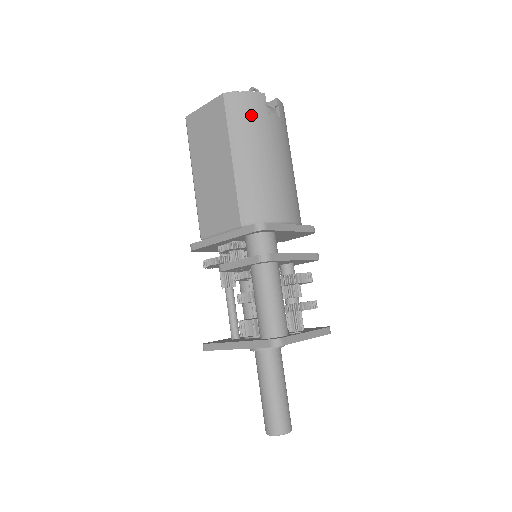
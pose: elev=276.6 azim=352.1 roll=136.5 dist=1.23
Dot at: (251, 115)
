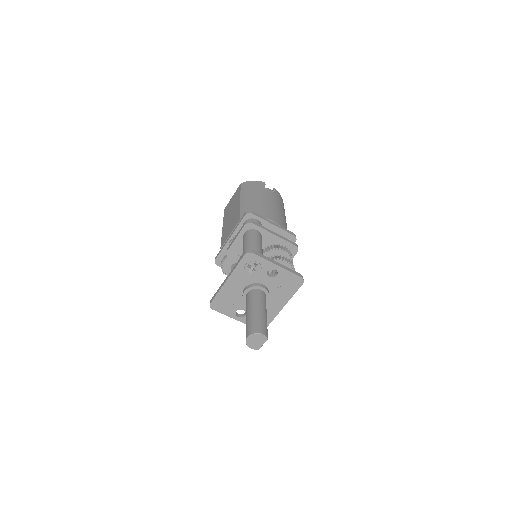
Dot at: (255, 187)
